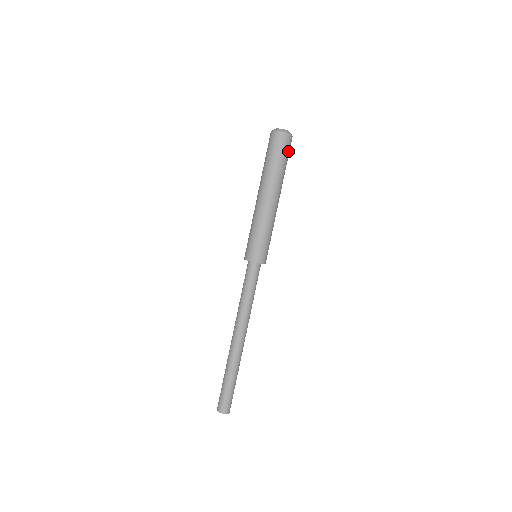
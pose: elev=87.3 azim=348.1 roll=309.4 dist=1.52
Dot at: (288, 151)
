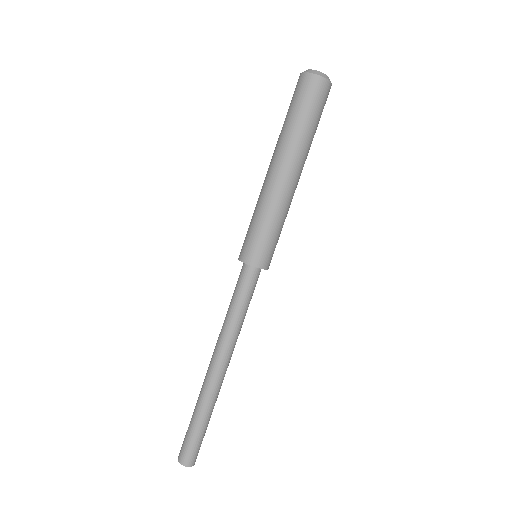
Dot at: occluded
